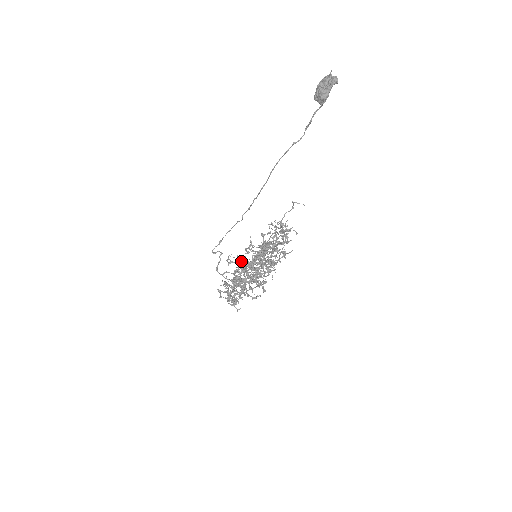
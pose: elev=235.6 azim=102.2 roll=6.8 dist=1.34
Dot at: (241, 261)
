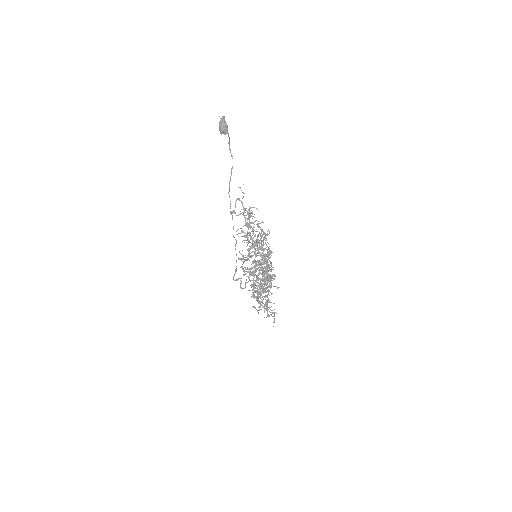
Dot at: (262, 283)
